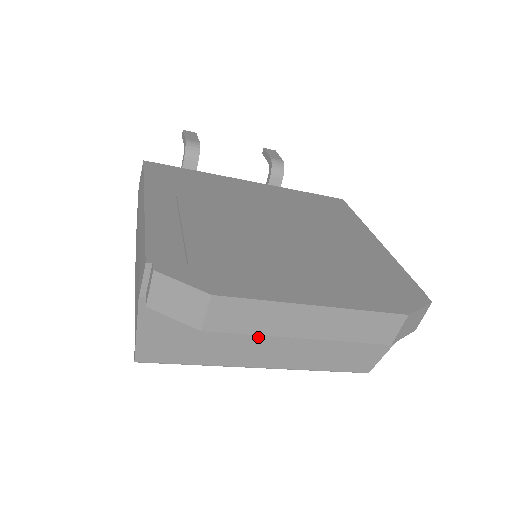
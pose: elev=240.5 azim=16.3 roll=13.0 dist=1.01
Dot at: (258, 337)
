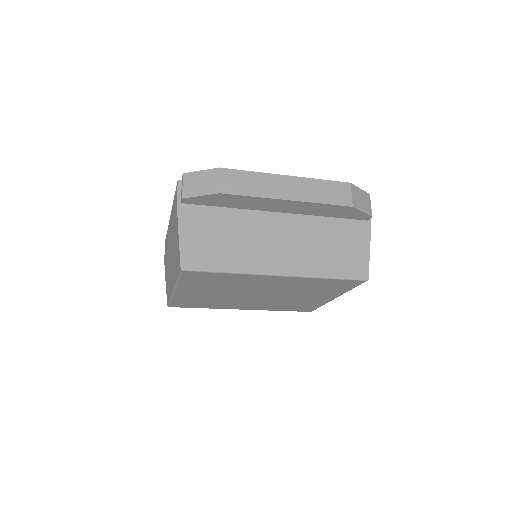
Dot at: (265, 239)
